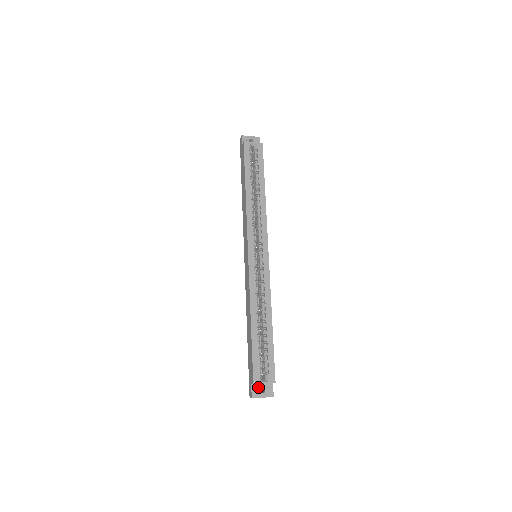
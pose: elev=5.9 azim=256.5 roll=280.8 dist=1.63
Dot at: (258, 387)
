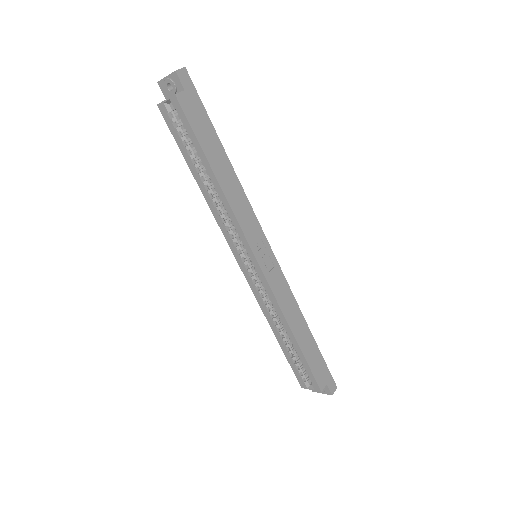
Dot at: occluded
